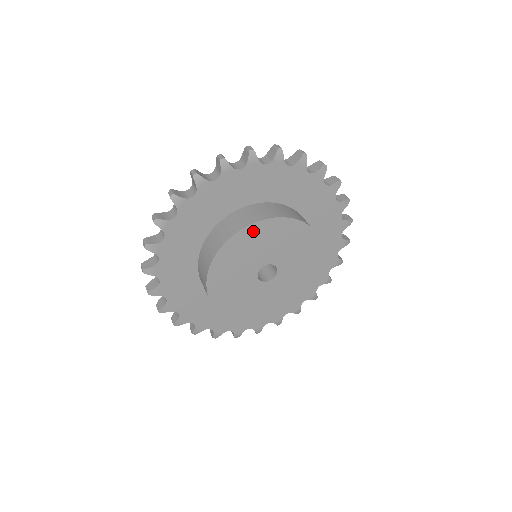
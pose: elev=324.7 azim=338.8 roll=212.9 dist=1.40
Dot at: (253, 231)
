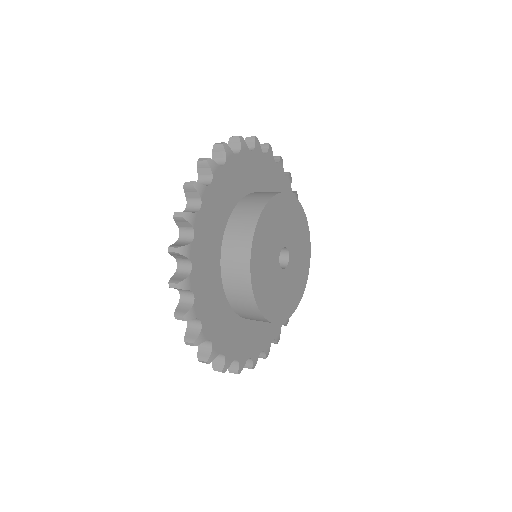
Dot at: (261, 227)
